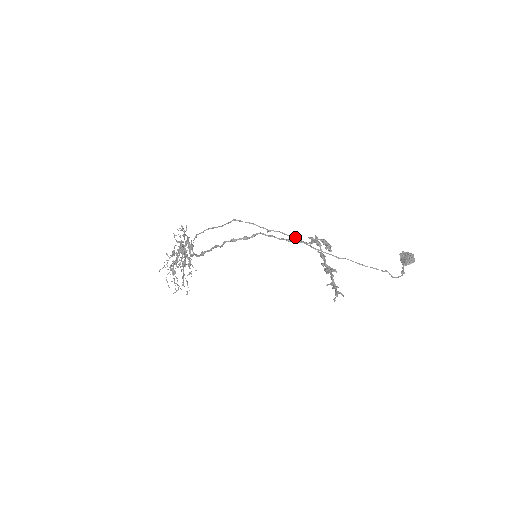
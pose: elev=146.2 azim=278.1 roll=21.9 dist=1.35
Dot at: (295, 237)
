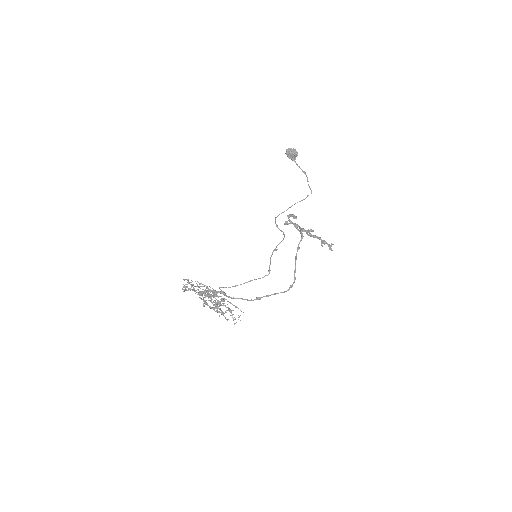
Dot at: (284, 234)
